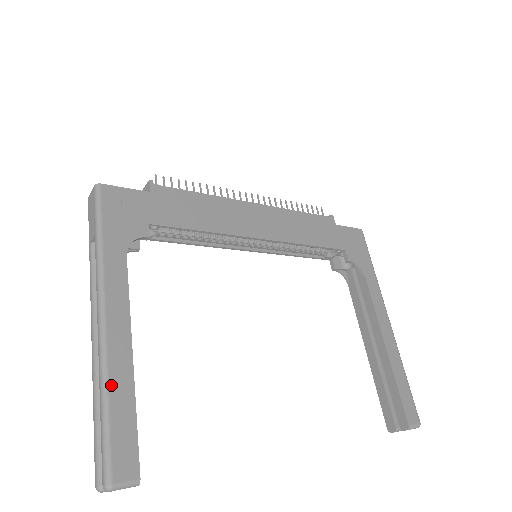
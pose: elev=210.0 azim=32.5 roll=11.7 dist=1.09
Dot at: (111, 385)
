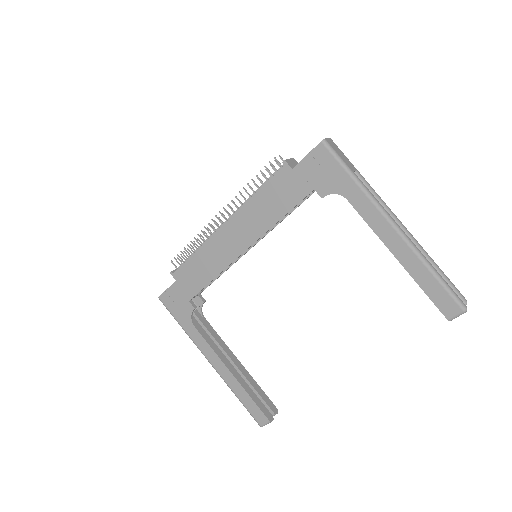
Dot at: (233, 390)
